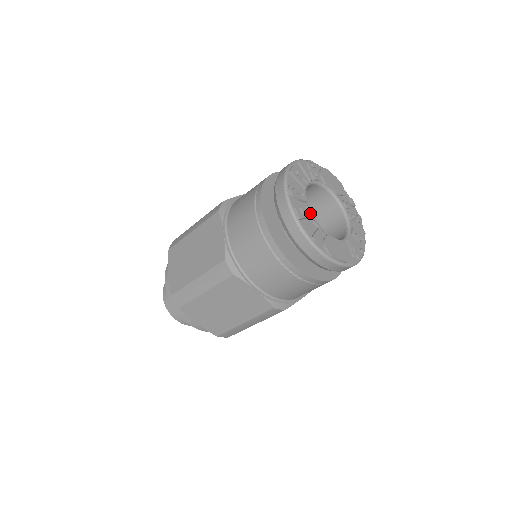
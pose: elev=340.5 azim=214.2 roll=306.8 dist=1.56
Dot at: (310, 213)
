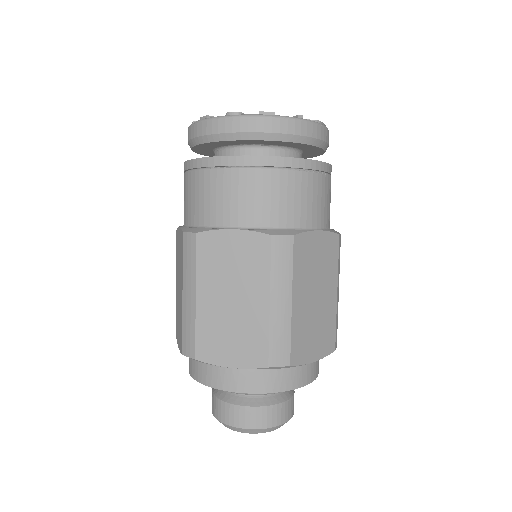
Dot at: occluded
